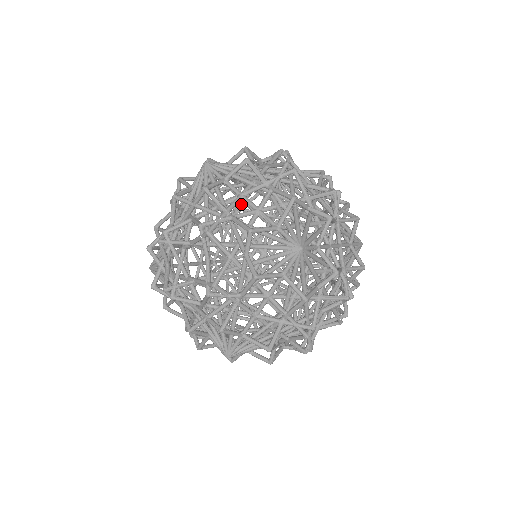
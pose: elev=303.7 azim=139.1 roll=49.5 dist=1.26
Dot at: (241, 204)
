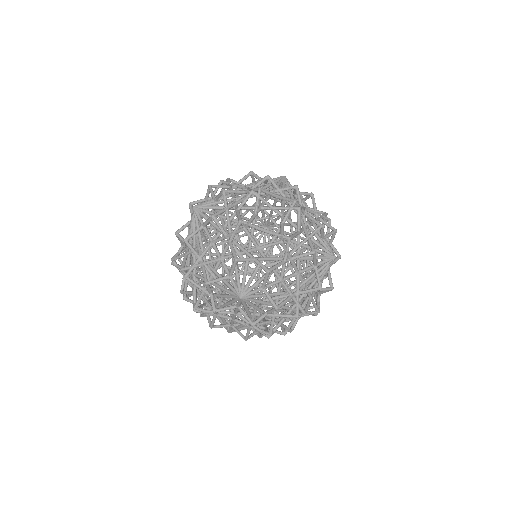
Dot at: occluded
